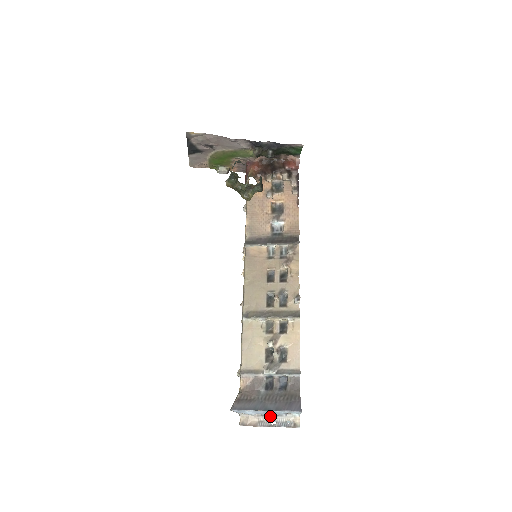
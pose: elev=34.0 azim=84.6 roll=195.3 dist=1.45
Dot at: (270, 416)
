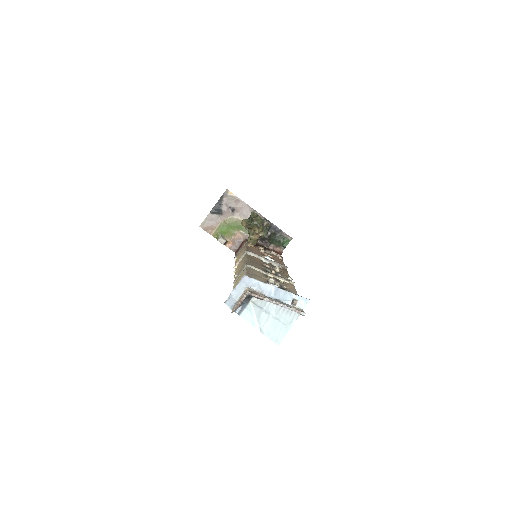
Dot at: (276, 300)
